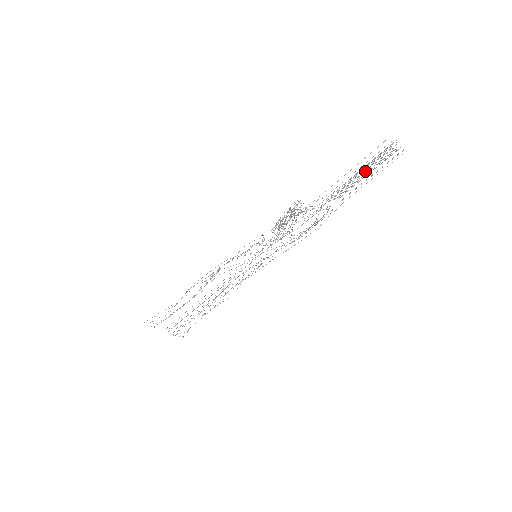
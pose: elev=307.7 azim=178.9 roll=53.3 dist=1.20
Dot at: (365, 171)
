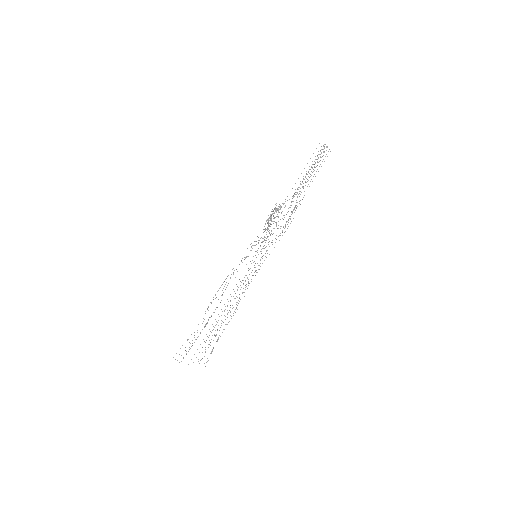
Dot at: occluded
